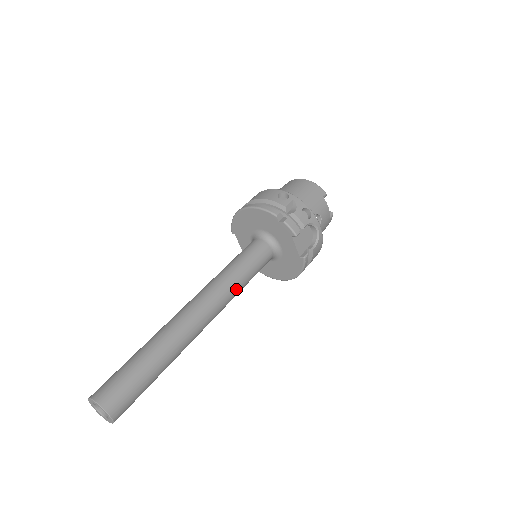
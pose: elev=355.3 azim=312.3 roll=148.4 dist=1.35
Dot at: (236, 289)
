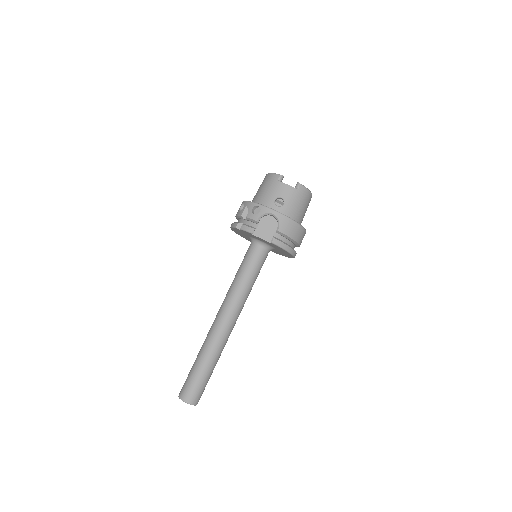
Dot at: (240, 291)
